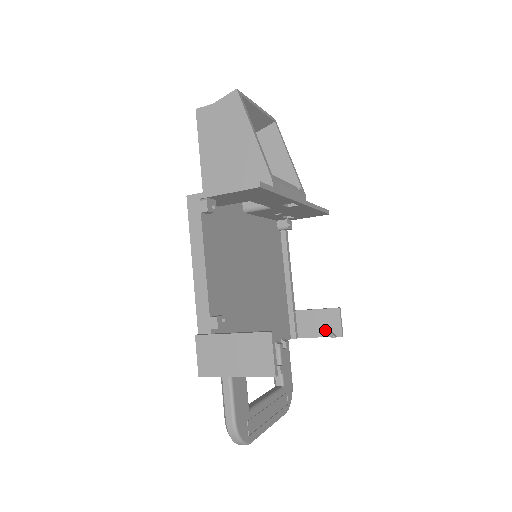
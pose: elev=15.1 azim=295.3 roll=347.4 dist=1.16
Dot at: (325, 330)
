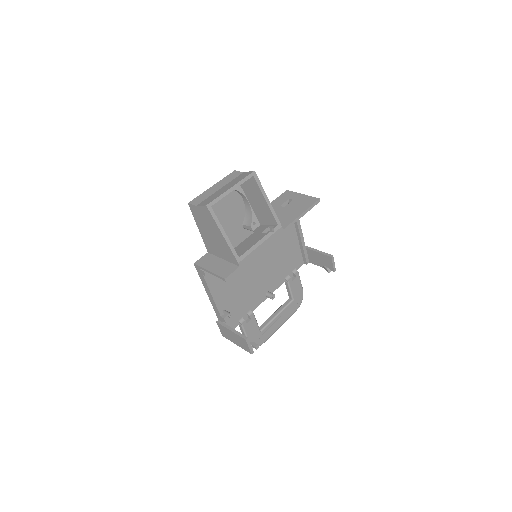
Dot at: (324, 265)
